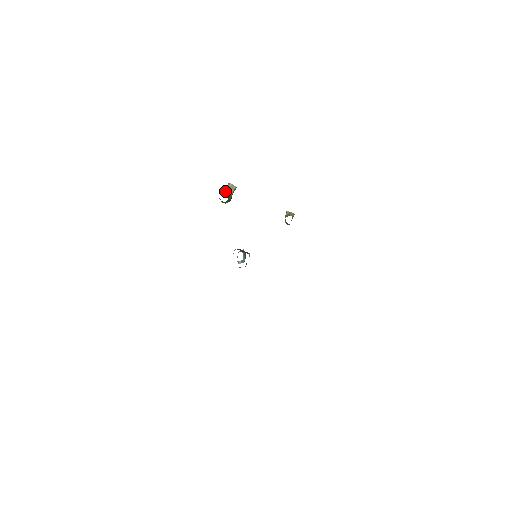
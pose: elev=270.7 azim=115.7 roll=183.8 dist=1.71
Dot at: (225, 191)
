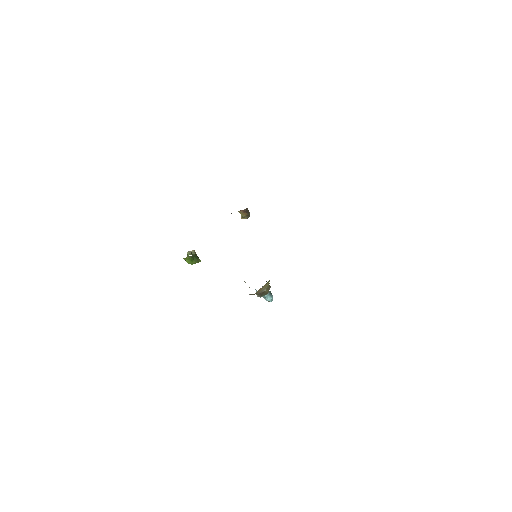
Dot at: occluded
